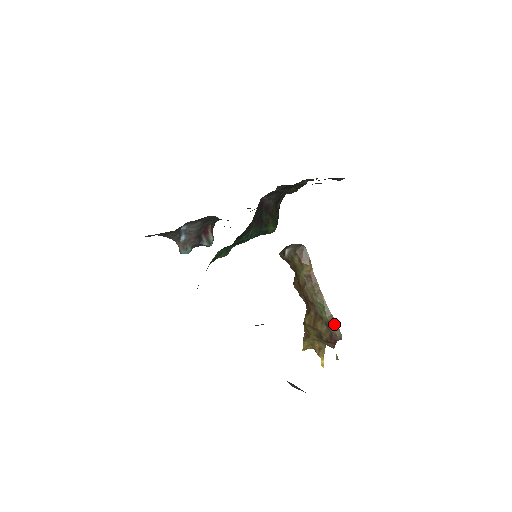
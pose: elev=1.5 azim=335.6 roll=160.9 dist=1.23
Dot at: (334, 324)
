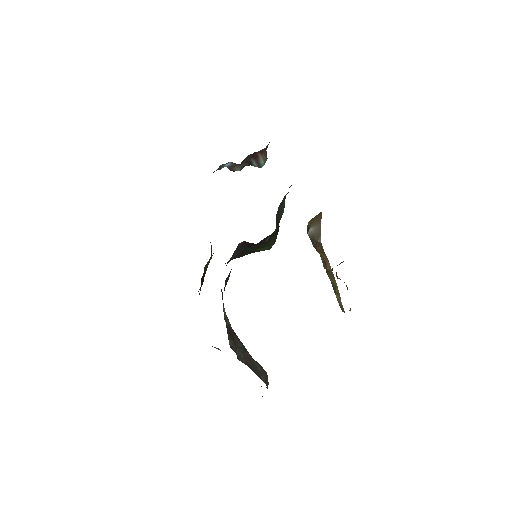
Dot at: (340, 304)
